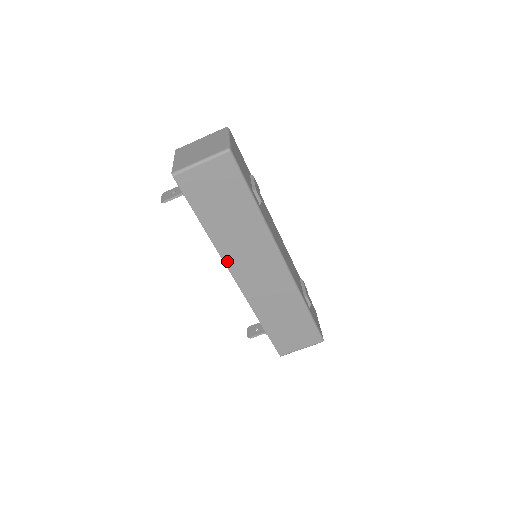
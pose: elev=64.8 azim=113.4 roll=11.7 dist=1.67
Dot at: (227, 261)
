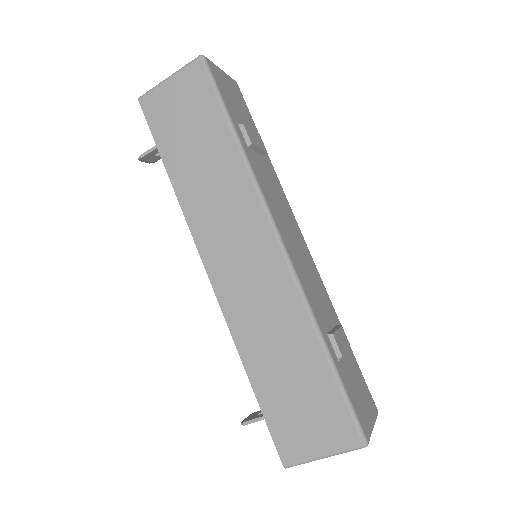
Dot at: (196, 234)
